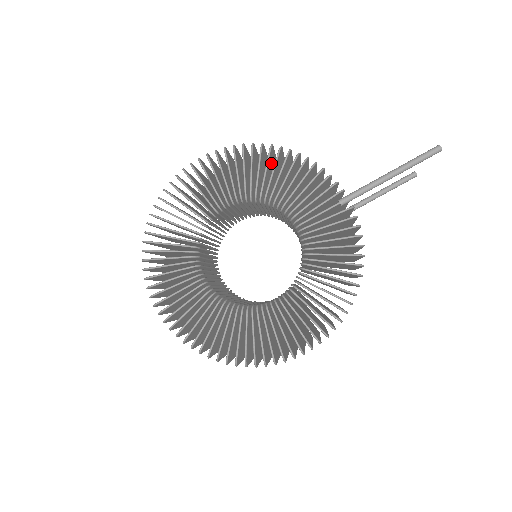
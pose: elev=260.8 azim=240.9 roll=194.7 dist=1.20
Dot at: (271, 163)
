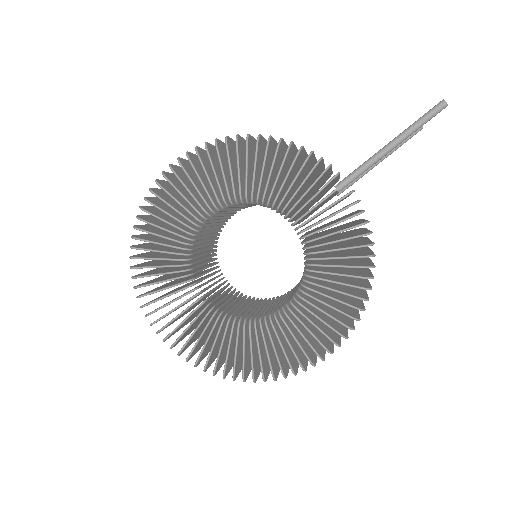
Dot at: (252, 153)
